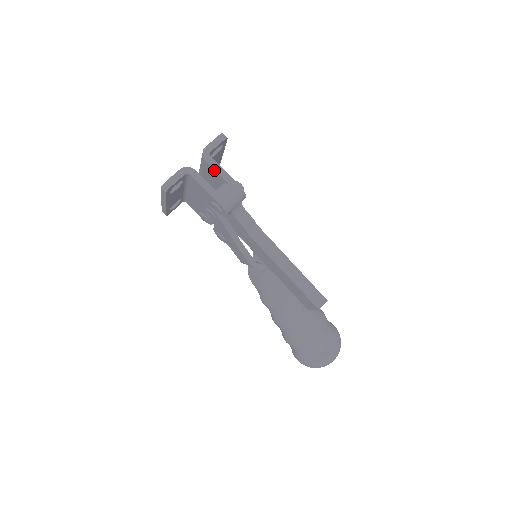
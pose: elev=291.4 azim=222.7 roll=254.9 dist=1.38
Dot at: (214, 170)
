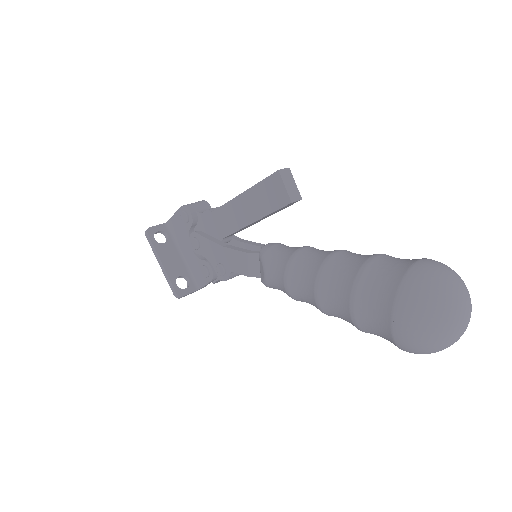
Dot at: occluded
